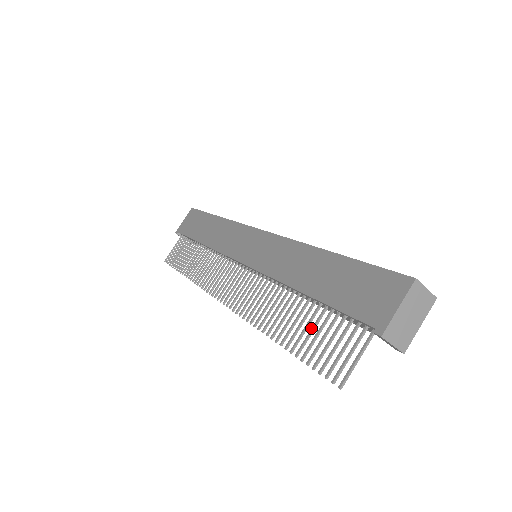
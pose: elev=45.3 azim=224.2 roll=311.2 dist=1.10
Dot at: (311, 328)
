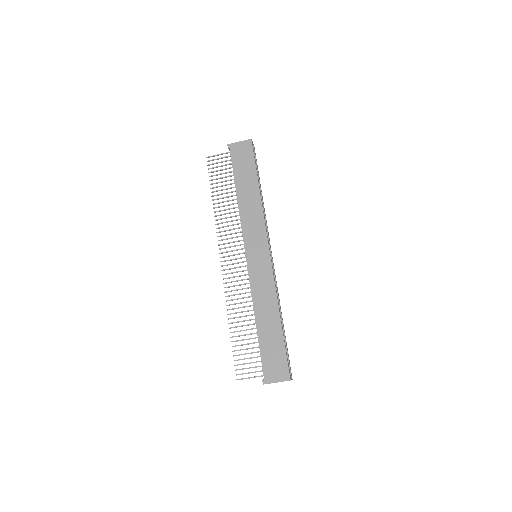
Dot at: (246, 344)
